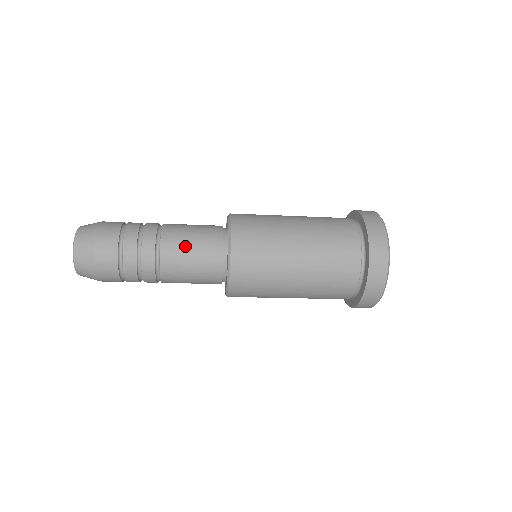
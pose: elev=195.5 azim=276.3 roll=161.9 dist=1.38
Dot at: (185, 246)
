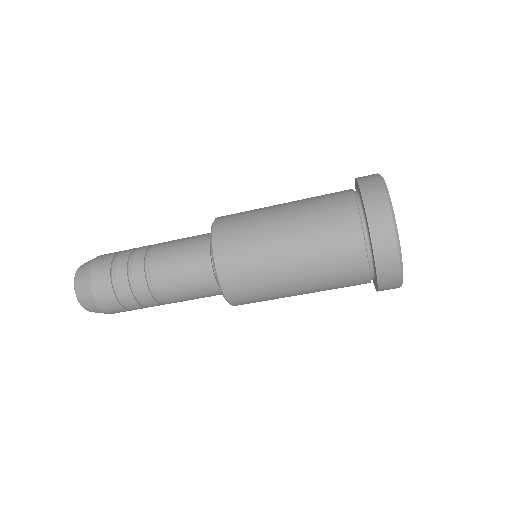
Dot at: (172, 250)
